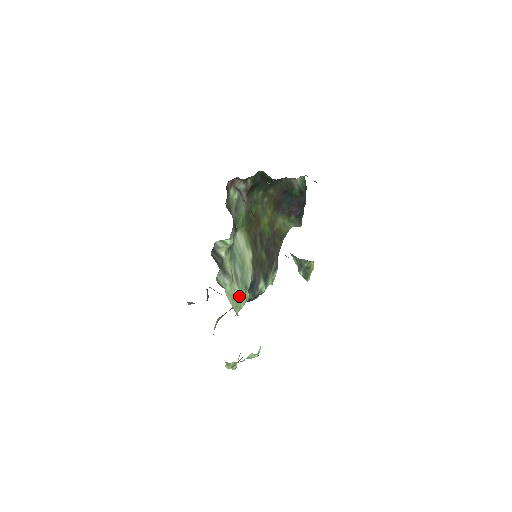
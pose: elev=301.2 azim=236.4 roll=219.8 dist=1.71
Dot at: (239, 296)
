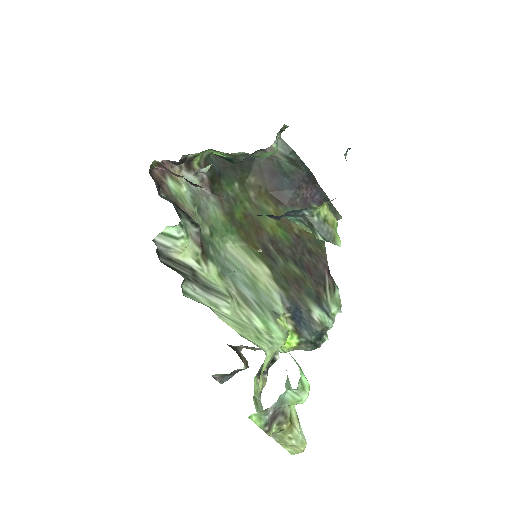
Dot at: (263, 326)
